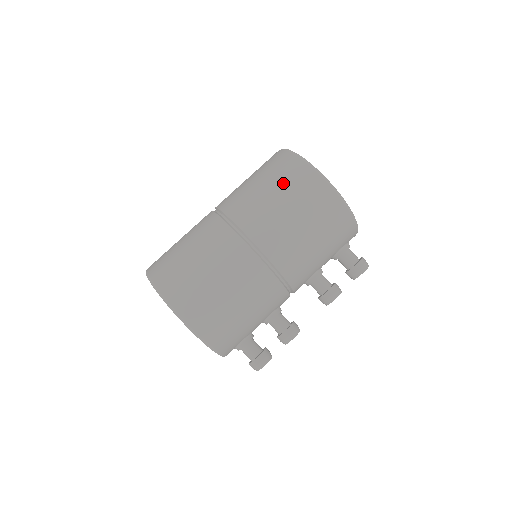
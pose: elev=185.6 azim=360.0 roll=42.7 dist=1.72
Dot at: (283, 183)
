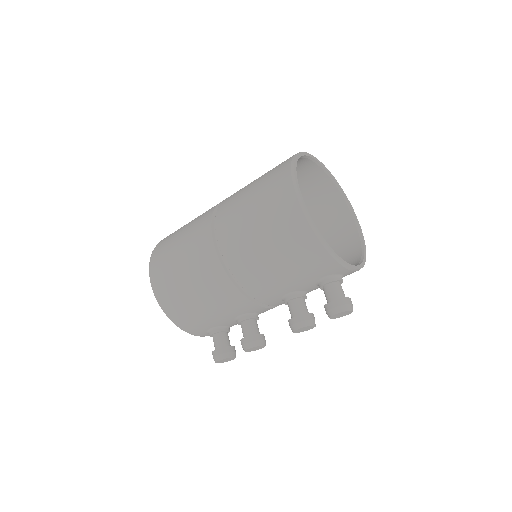
Dot at: (264, 188)
